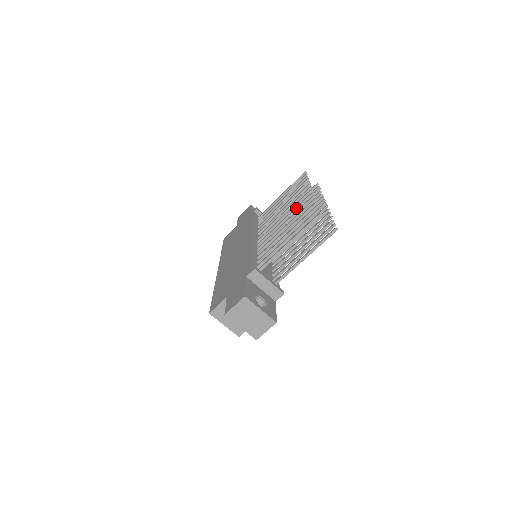
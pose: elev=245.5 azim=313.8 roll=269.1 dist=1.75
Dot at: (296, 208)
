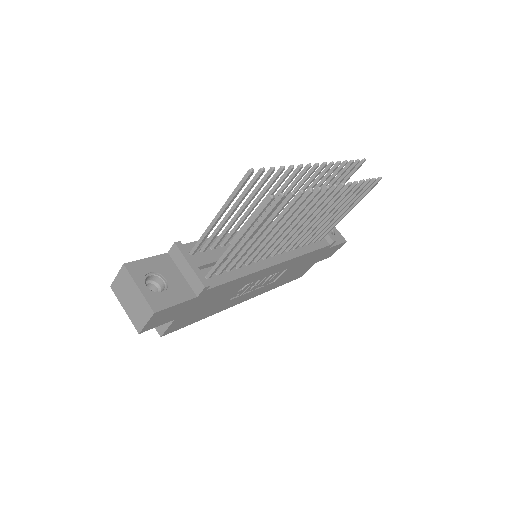
Dot at: (289, 187)
